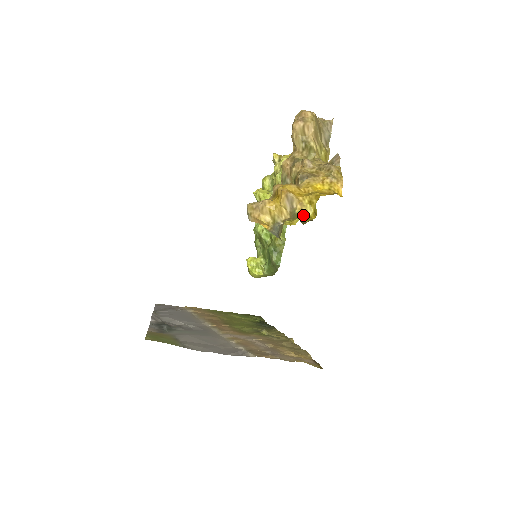
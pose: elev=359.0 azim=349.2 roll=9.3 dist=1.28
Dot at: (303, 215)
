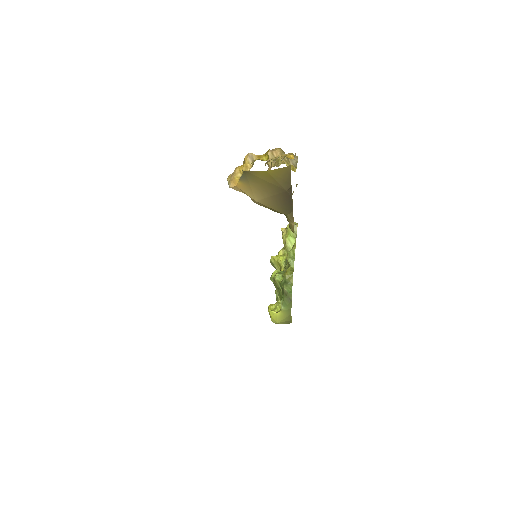
Dot at: occluded
